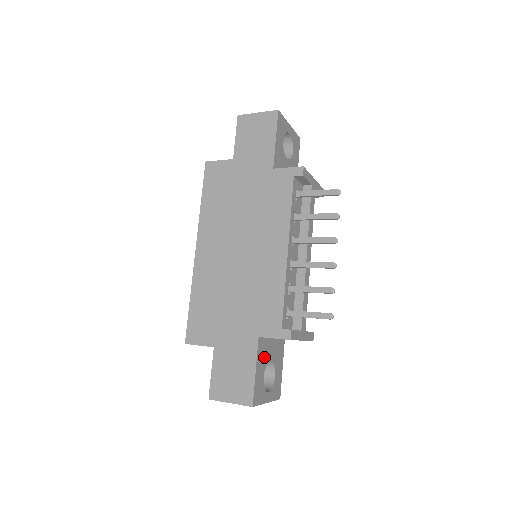
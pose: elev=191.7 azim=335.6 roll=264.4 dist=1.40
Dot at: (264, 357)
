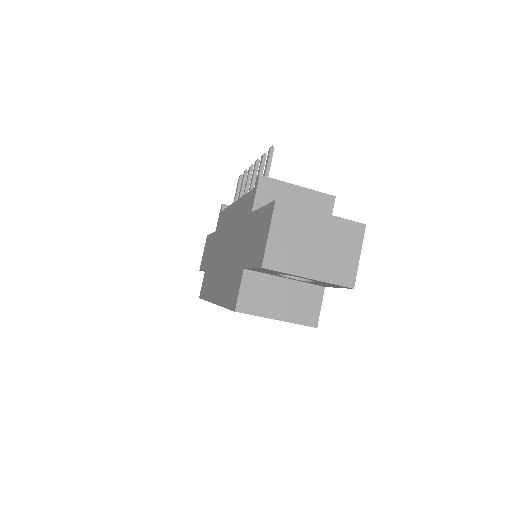
Dot at: occluded
